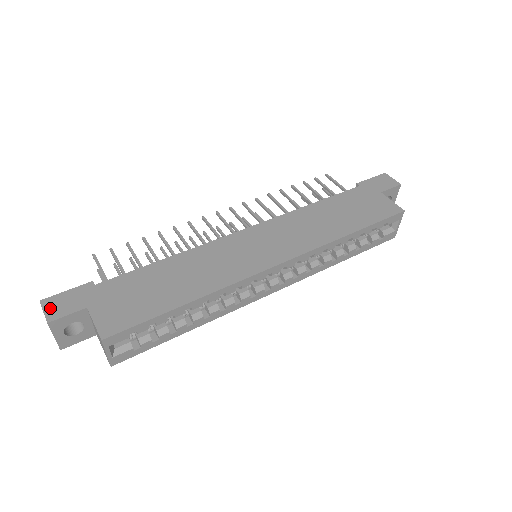
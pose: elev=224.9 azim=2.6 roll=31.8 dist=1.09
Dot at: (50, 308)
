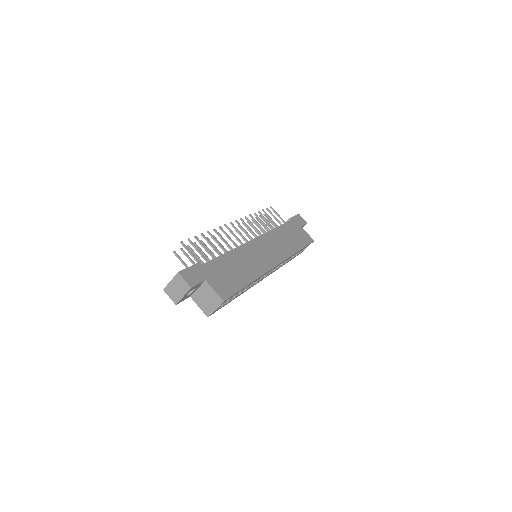
Dot at: (187, 278)
